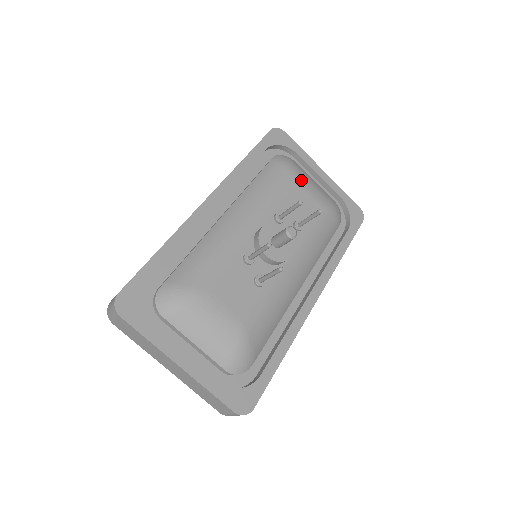
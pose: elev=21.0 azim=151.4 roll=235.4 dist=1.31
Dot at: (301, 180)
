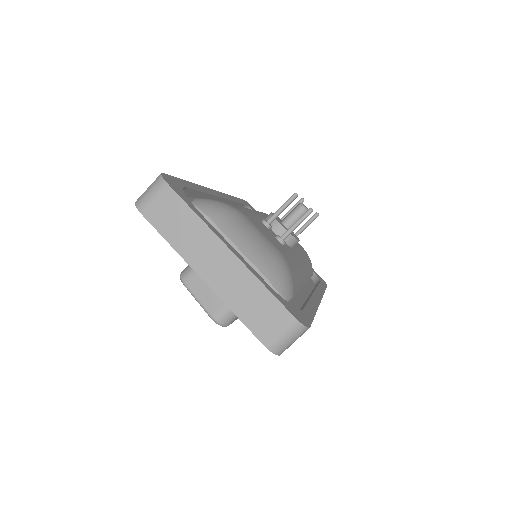
Dot at: occluded
